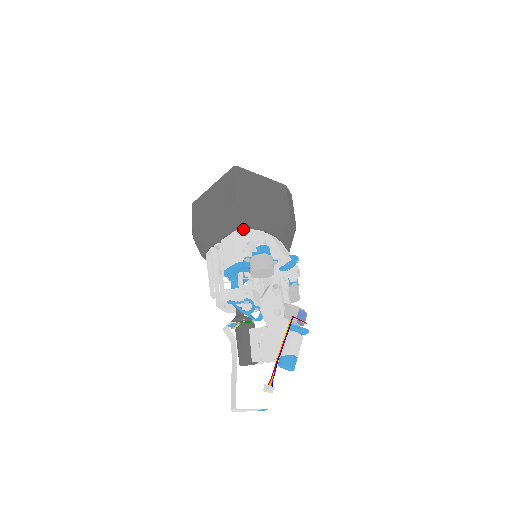
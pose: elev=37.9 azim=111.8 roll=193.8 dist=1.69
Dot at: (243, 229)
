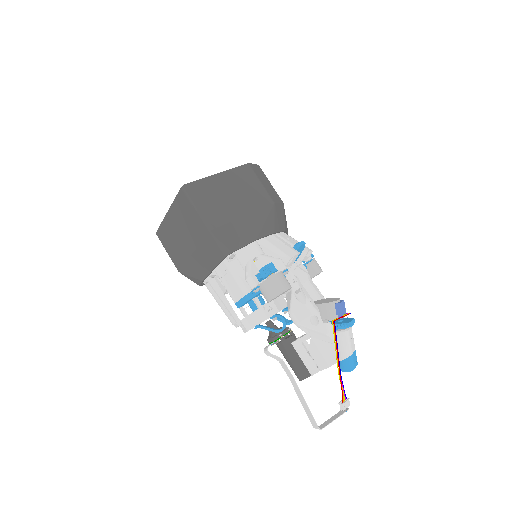
Dot at: (232, 254)
